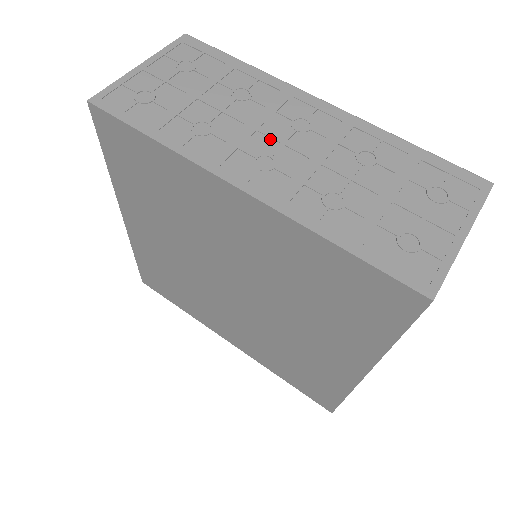
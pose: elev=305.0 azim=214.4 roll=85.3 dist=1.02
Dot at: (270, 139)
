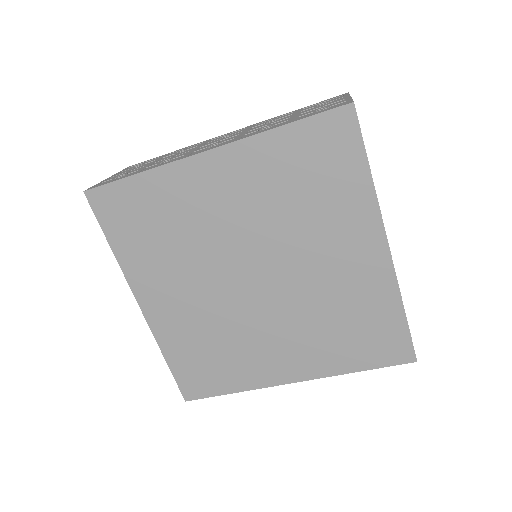
Dot at: (211, 144)
